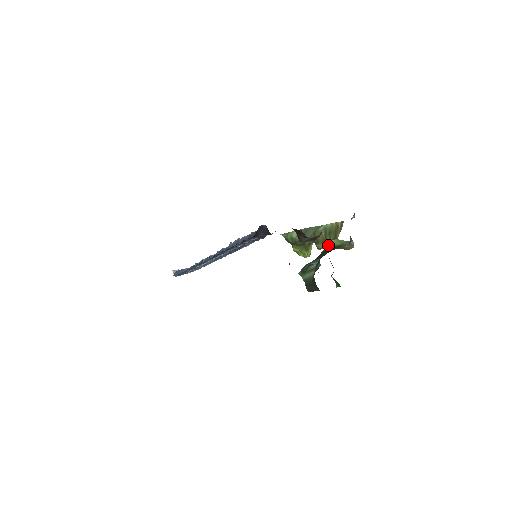
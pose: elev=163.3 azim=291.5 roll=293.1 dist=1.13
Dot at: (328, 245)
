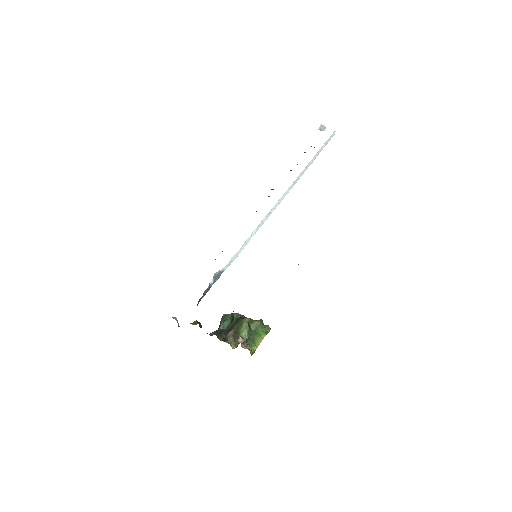
Dot at: (241, 325)
